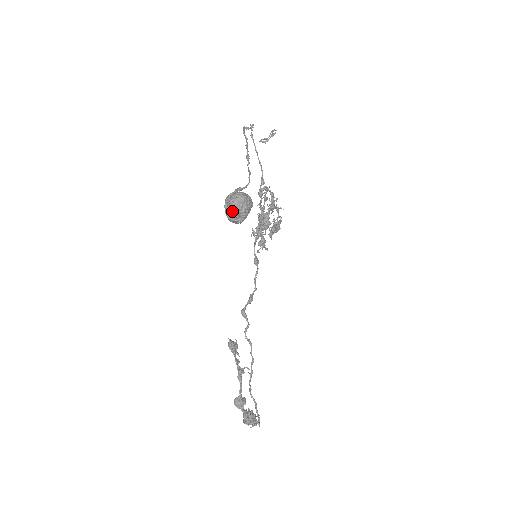
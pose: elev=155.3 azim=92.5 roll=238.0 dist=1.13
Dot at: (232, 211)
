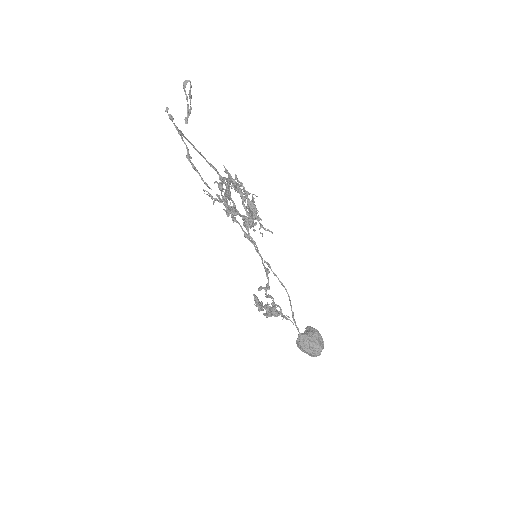
Dot at: (314, 356)
